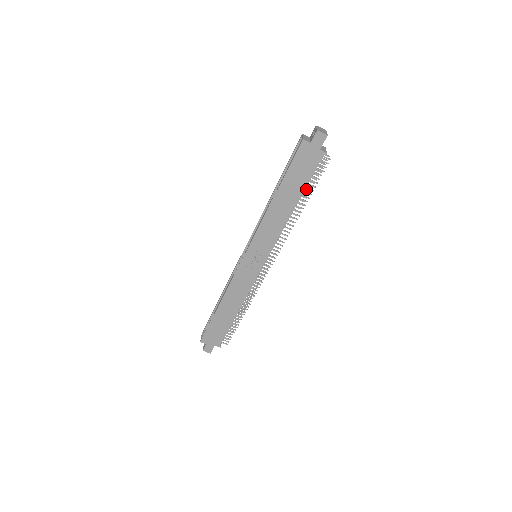
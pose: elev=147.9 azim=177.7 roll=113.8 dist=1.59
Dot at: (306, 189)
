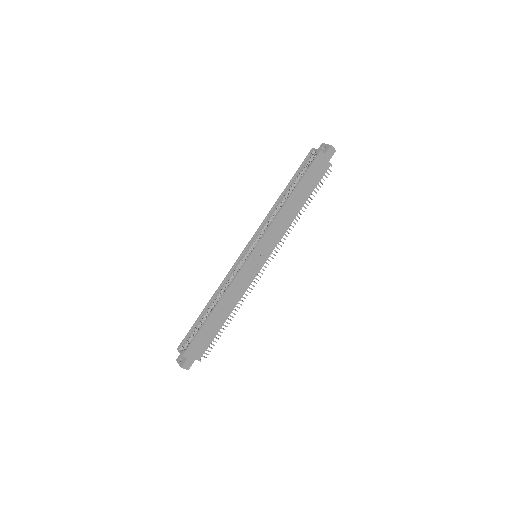
Dot at: occluded
